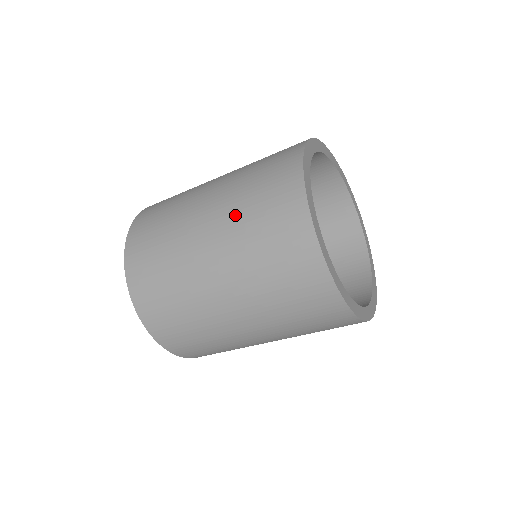
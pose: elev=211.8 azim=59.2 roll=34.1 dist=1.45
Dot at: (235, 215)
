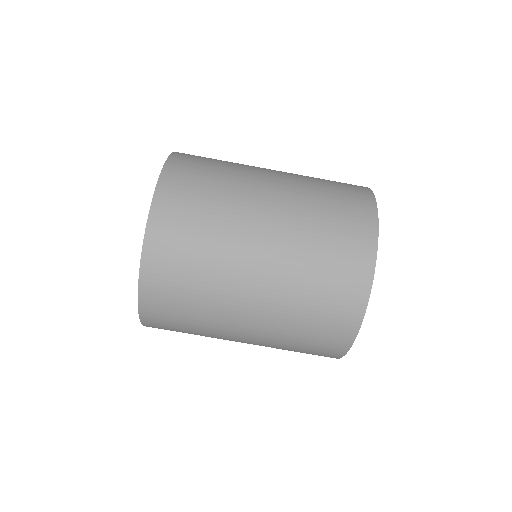
Dot at: occluded
